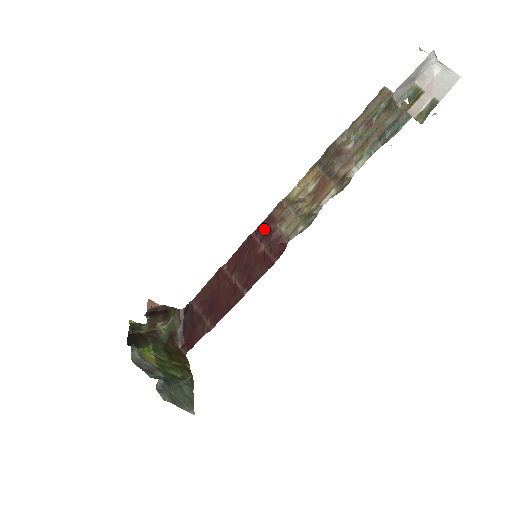
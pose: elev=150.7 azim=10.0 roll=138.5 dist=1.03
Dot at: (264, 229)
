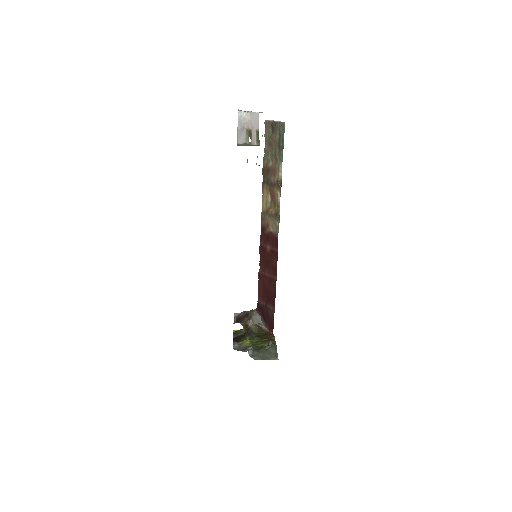
Dot at: (263, 237)
